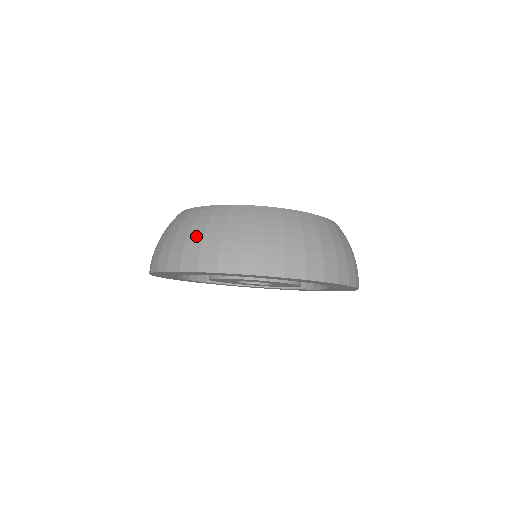
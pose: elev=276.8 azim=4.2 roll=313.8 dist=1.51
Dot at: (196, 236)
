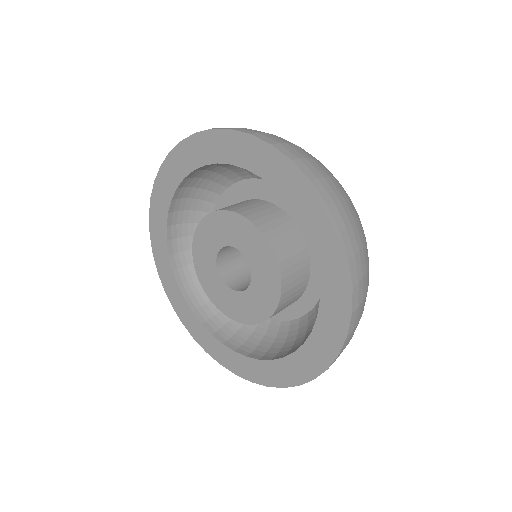
Dot at: occluded
